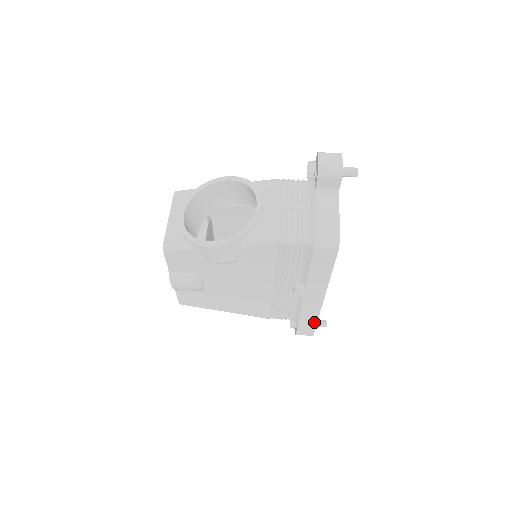
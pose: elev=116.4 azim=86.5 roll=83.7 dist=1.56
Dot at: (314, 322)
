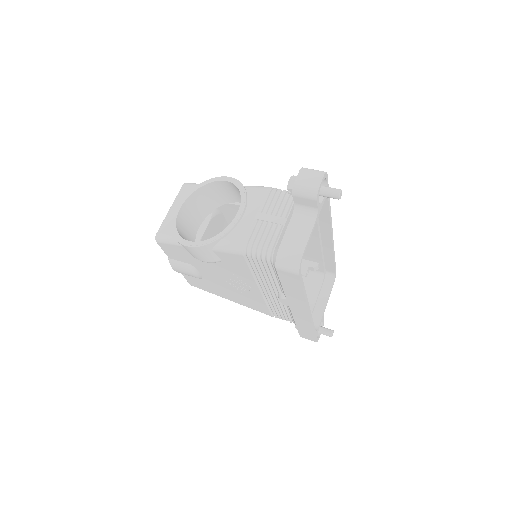
Dot at: (311, 331)
